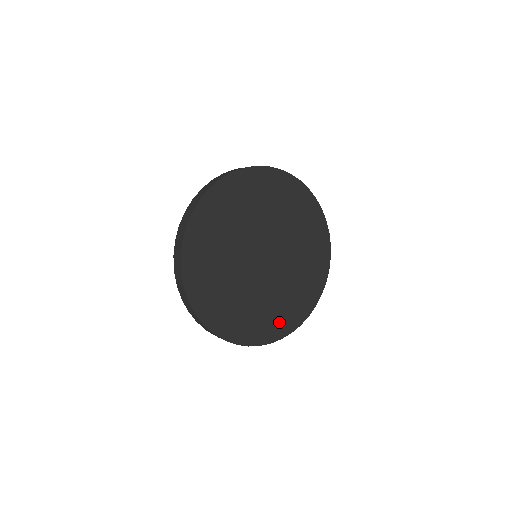
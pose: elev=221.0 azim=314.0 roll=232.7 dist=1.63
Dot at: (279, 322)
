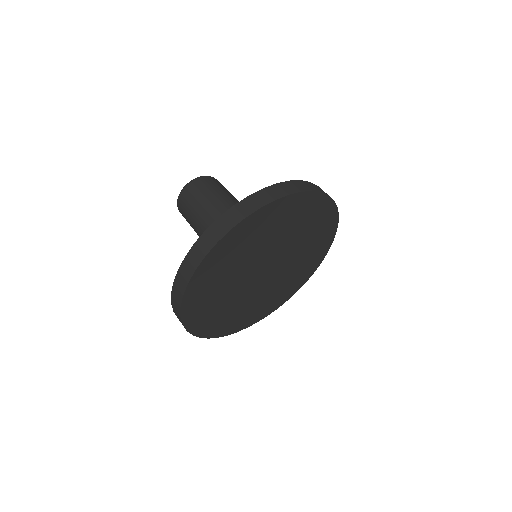
Dot at: (285, 293)
